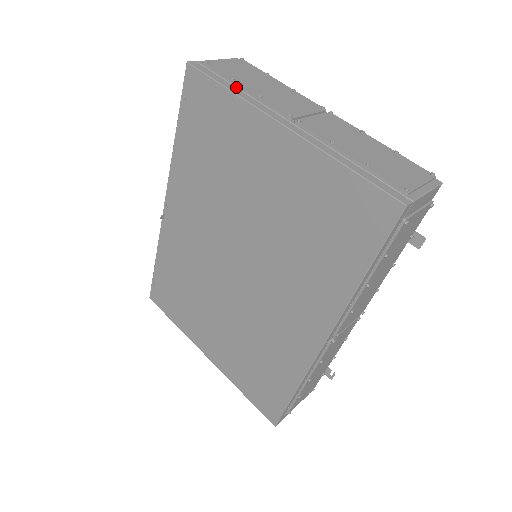
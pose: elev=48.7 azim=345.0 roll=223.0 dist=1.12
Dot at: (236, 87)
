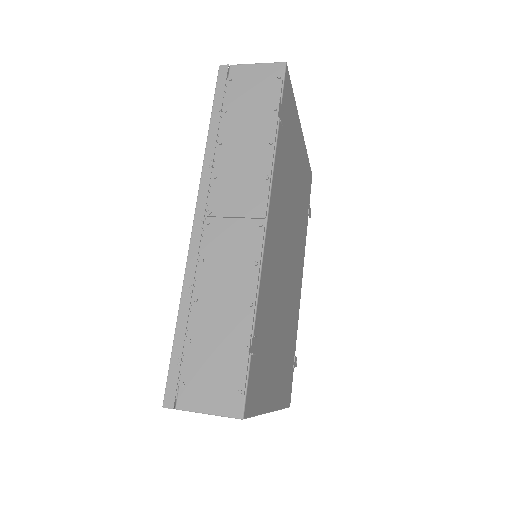
Dot at: occluded
